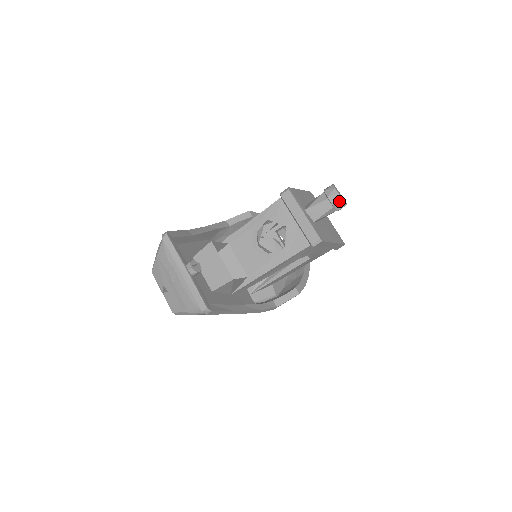
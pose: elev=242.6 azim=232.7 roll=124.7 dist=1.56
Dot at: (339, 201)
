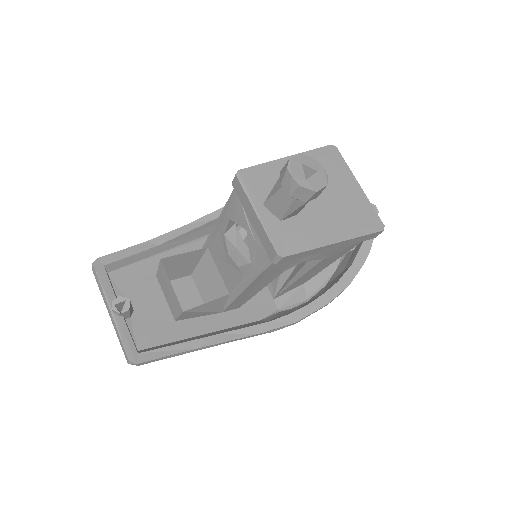
Dot at: (297, 189)
